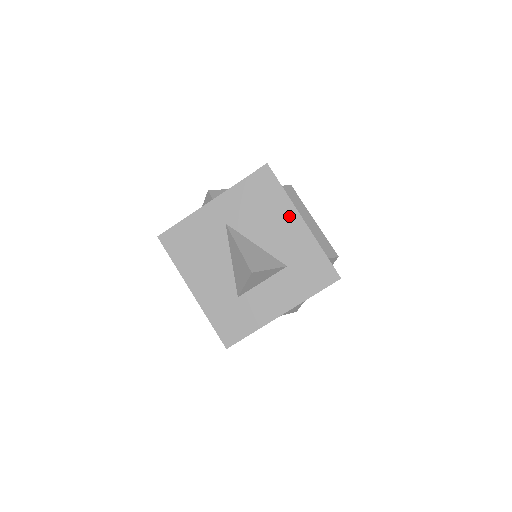
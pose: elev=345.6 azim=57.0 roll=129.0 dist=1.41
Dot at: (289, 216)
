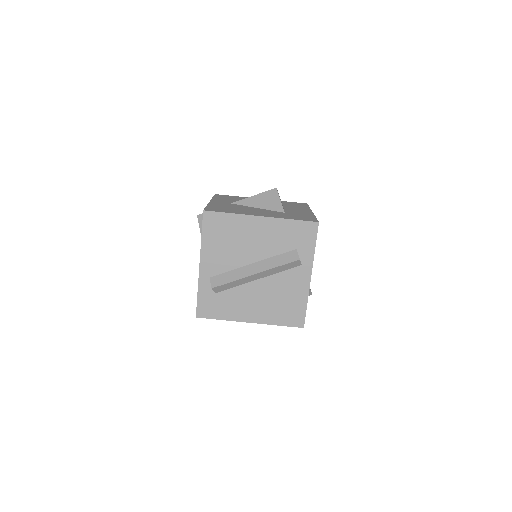
Dot at: occluded
